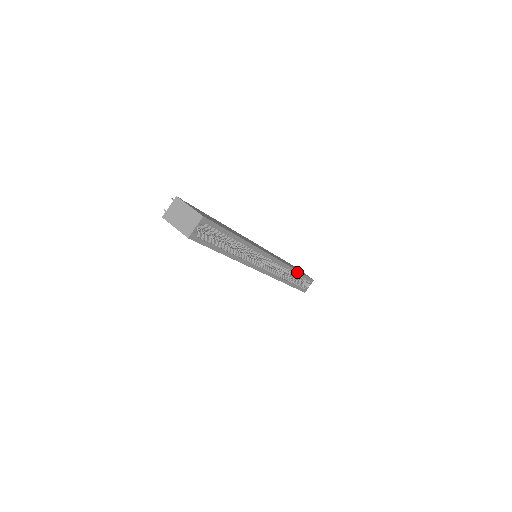
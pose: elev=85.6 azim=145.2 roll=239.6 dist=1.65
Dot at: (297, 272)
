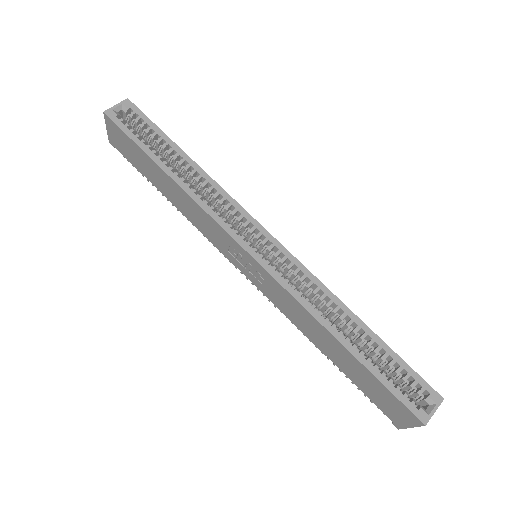
Dot at: (362, 325)
